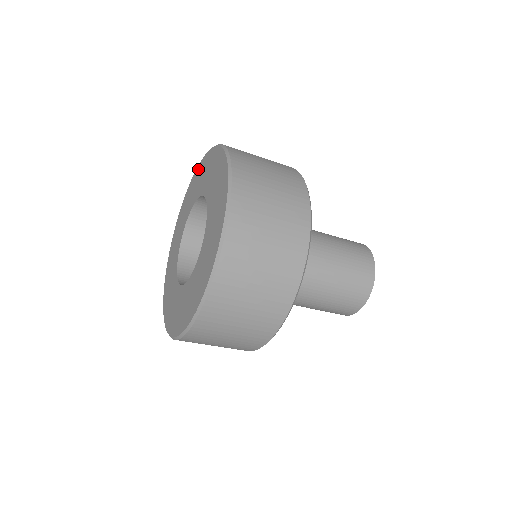
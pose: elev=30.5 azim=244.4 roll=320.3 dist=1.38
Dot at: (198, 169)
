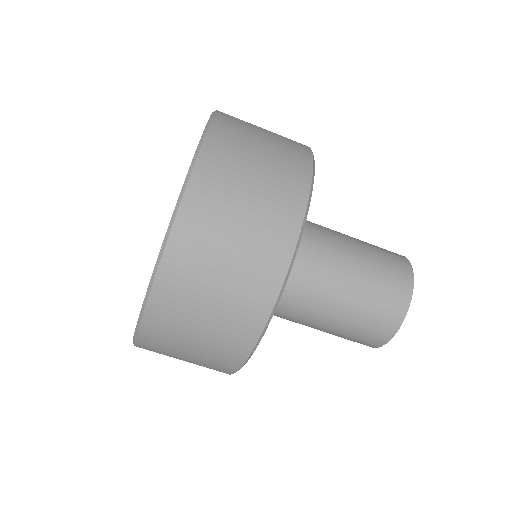
Dot at: occluded
